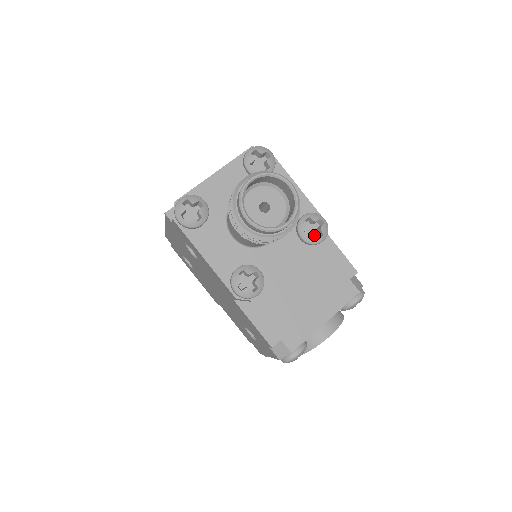
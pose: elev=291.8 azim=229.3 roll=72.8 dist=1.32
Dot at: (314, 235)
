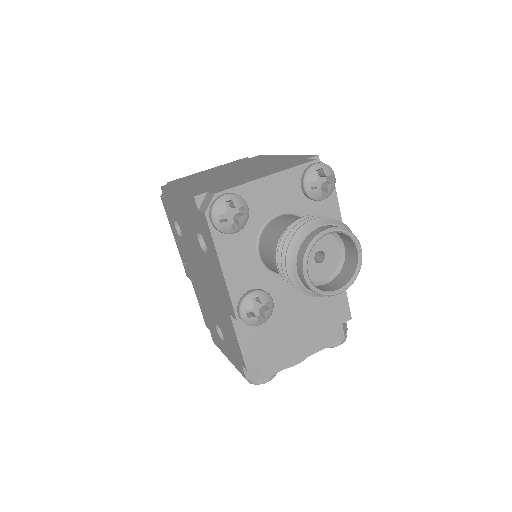
Dot at: occluded
